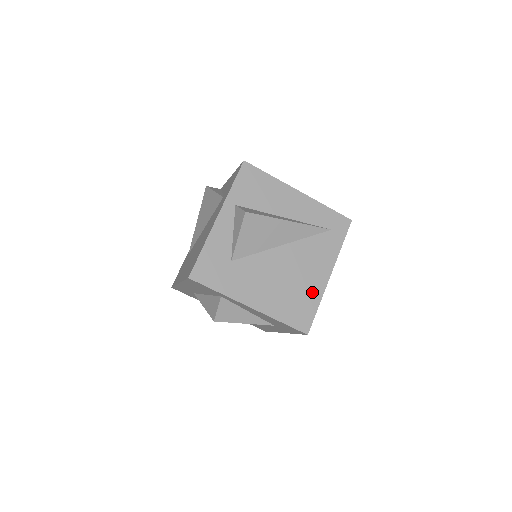
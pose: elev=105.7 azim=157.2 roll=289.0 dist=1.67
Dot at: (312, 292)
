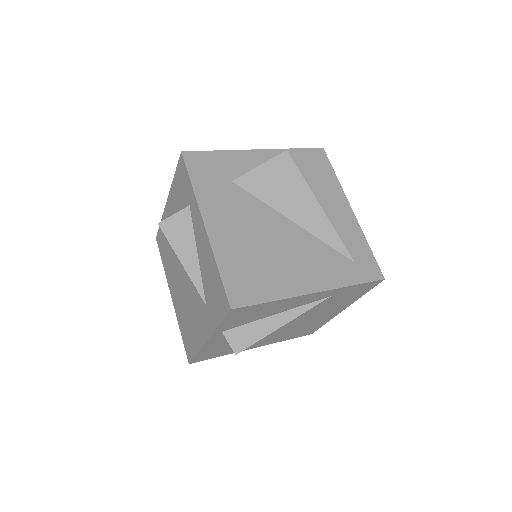
Dot at: (279, 283)
